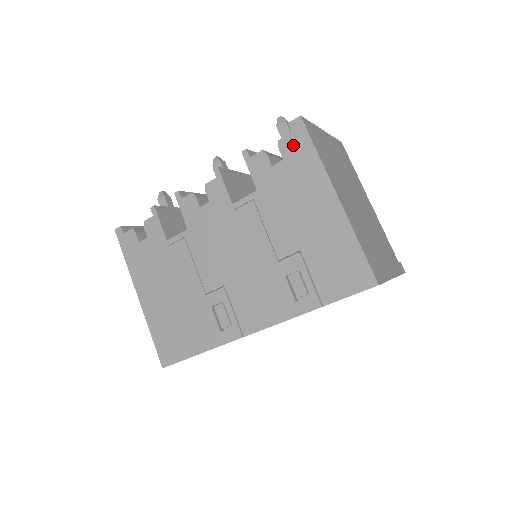
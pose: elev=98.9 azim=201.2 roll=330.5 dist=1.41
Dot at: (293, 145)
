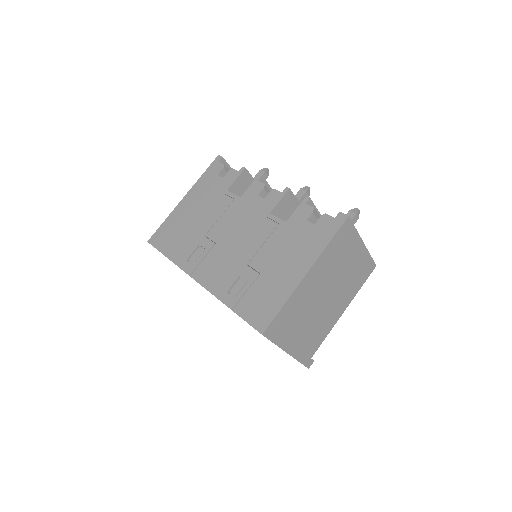
Dot at: (327, 224)
